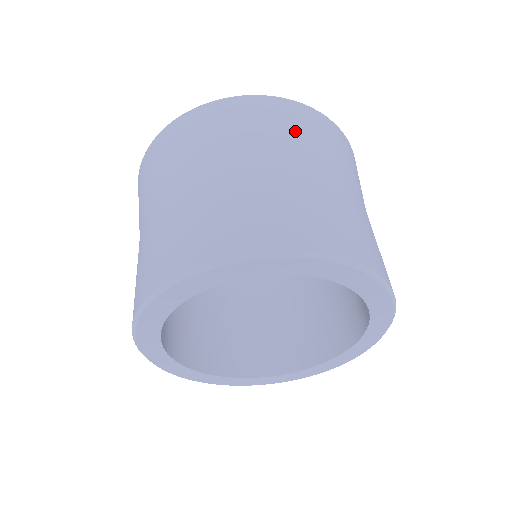
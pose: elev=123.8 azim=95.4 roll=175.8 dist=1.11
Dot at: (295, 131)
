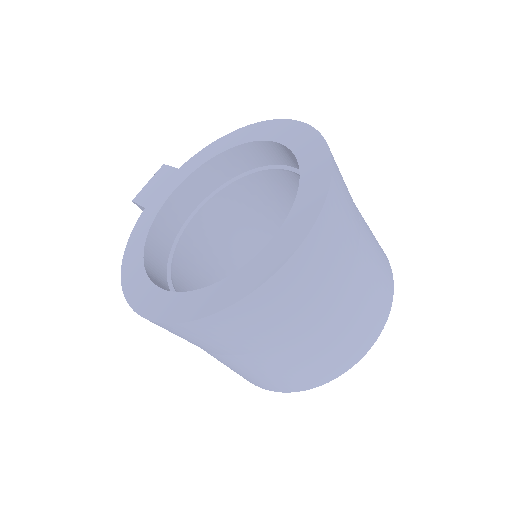
Dot at: (342, 235)
